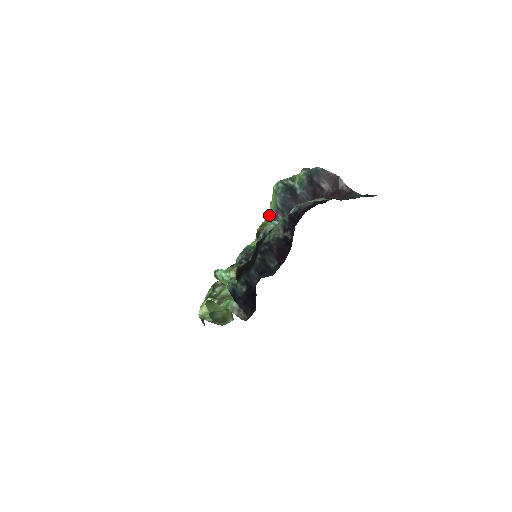
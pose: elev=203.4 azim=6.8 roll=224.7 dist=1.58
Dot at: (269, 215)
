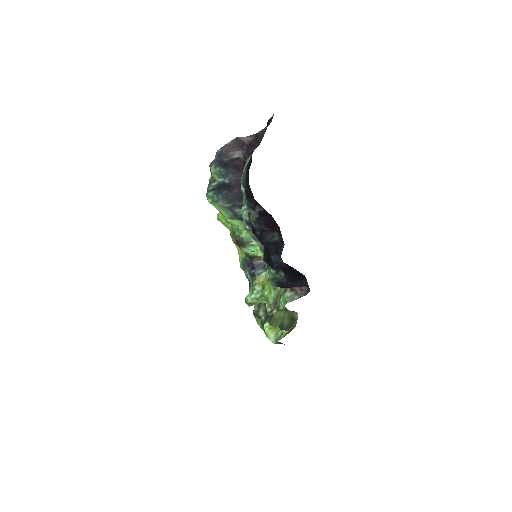
Dot at: (228, 225)
